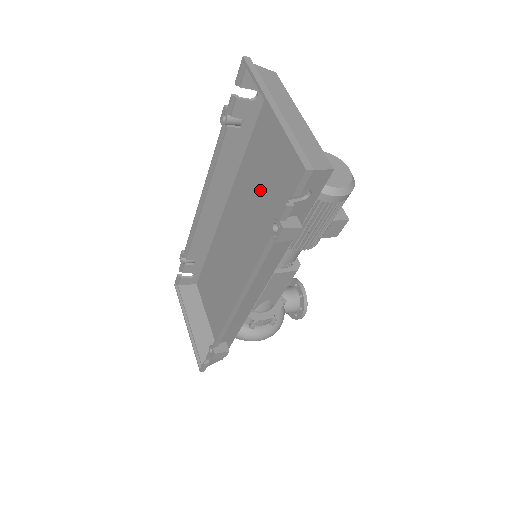
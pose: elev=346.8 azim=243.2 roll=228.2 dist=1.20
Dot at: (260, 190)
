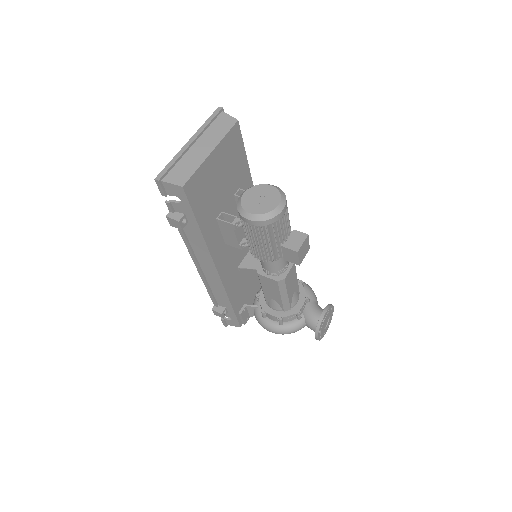
Dot at: (230, 201)
